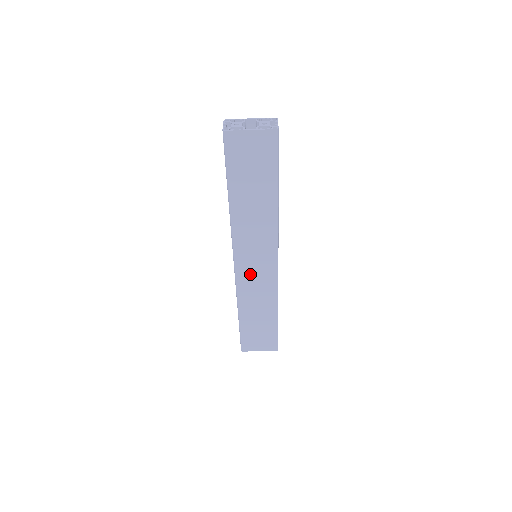
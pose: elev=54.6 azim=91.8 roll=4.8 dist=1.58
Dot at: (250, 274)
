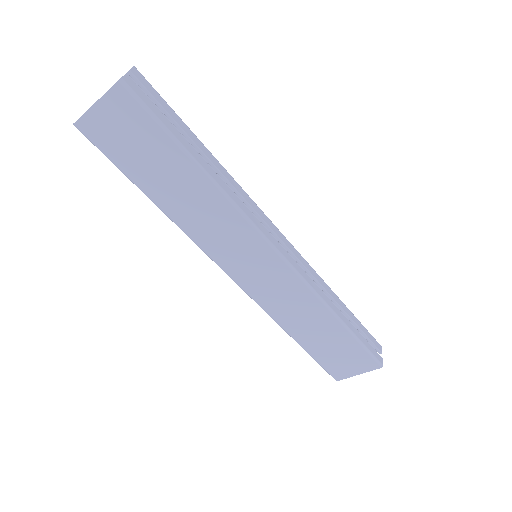
Dot at: (259, 283)
